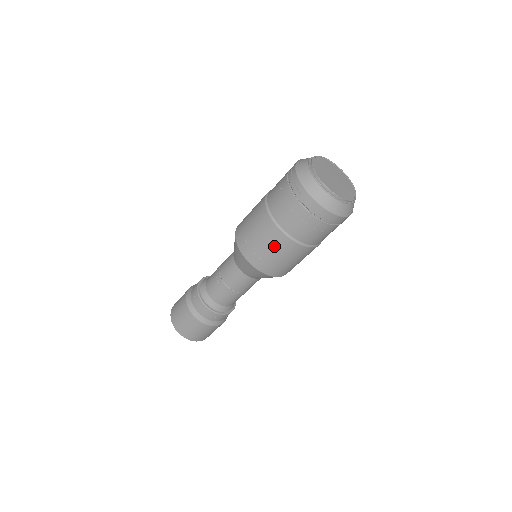
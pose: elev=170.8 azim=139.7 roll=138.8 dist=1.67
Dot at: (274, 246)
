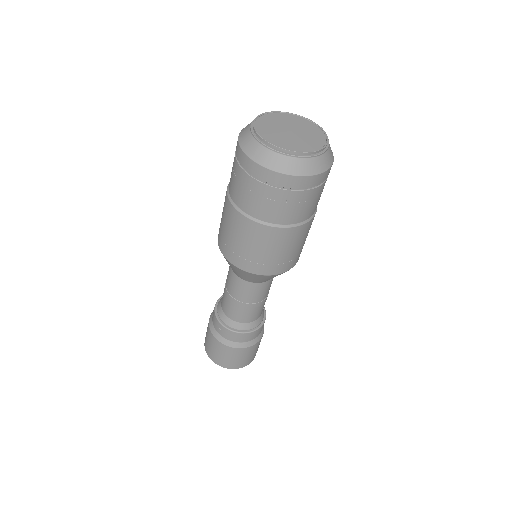
Dot at: (230, 225)
